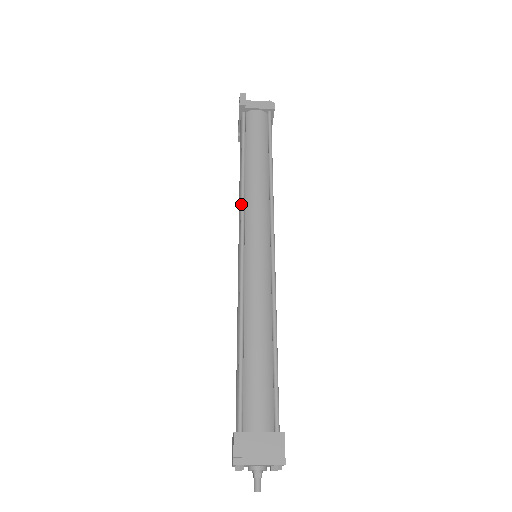
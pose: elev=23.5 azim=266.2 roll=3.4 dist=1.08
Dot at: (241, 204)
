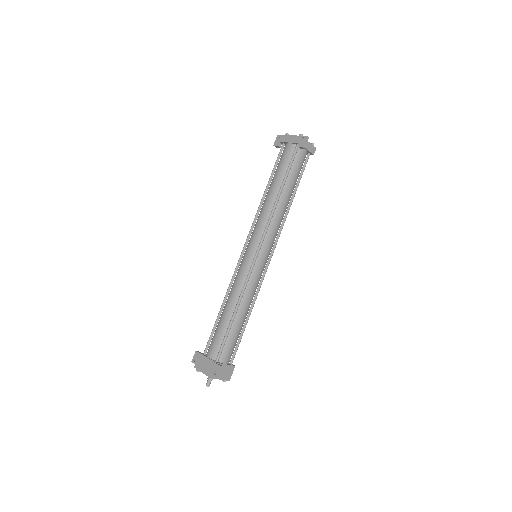
Dot at: (268, 223)
